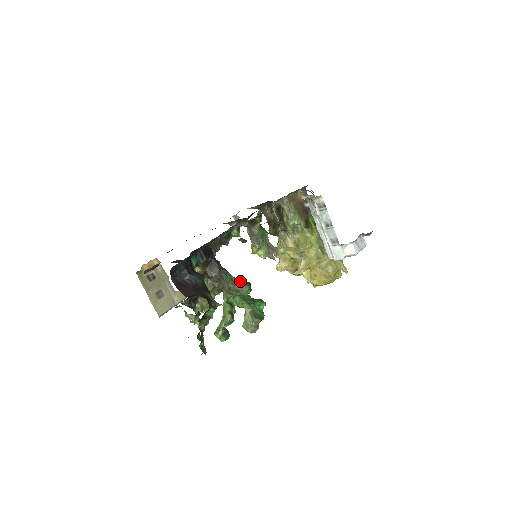
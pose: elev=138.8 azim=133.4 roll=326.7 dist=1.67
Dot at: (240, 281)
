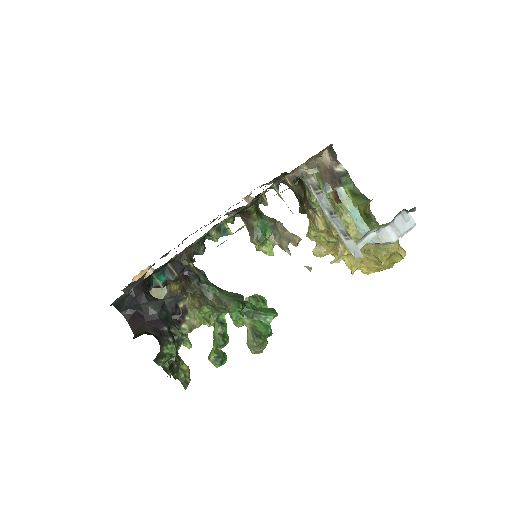
Dot at: (226, 296)
